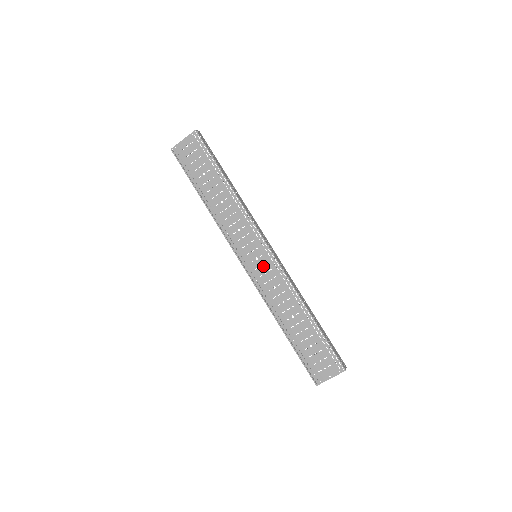
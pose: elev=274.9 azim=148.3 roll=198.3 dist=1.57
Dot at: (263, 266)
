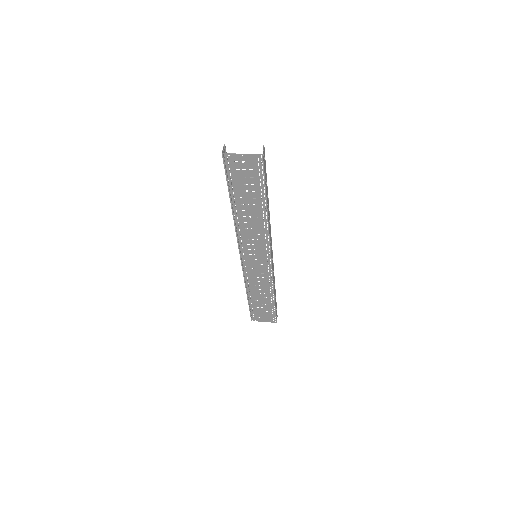
Dot at: (258, 265)
